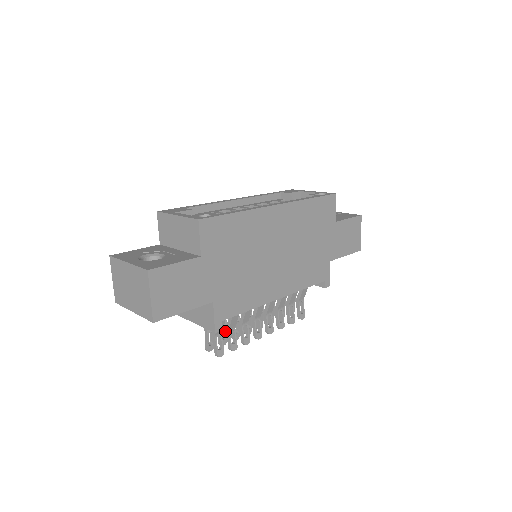
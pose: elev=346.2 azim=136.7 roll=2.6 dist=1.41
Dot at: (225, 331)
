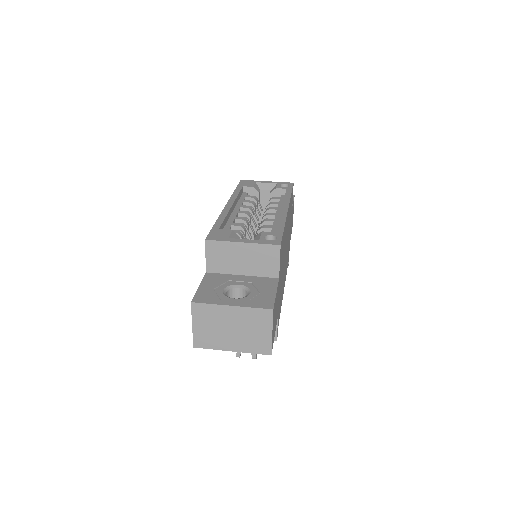
Dot at: occluded
